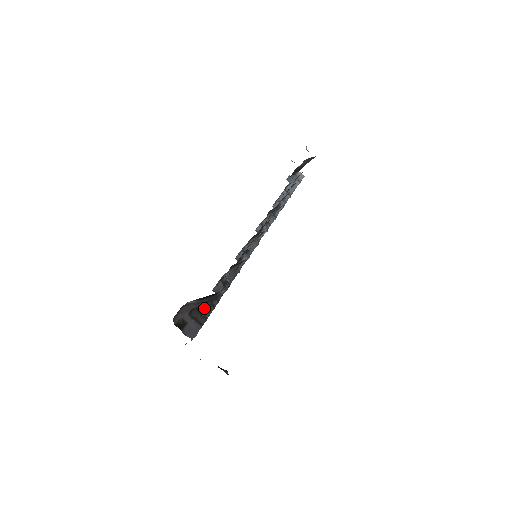
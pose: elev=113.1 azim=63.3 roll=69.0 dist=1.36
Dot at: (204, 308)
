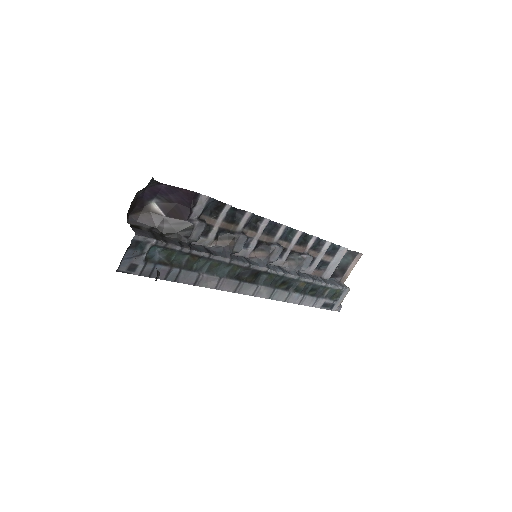
Dot at: (169, 237)
